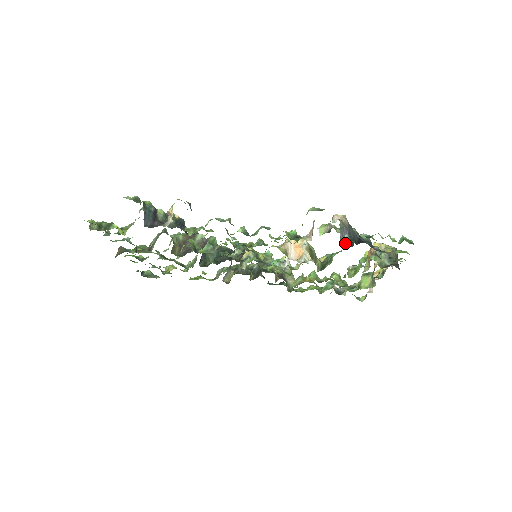
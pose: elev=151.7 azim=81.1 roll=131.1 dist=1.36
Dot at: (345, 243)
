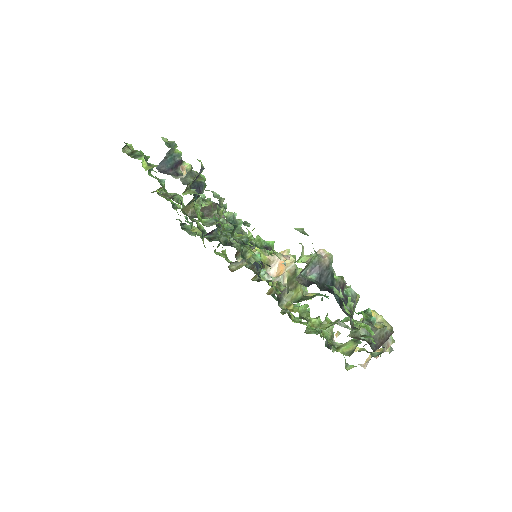
Dot at: (302, 279)
